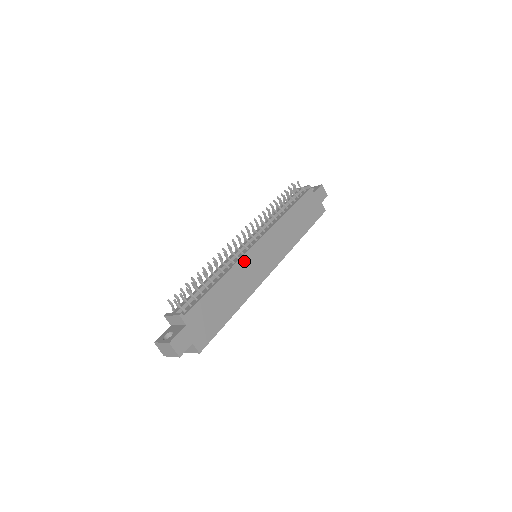
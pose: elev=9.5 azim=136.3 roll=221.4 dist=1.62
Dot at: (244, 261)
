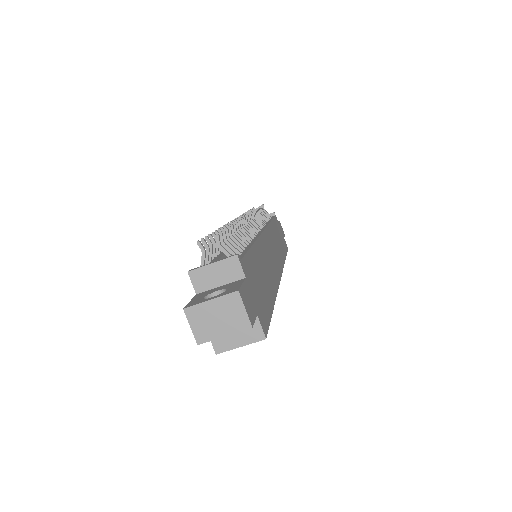
Dot at: (263, 242)
